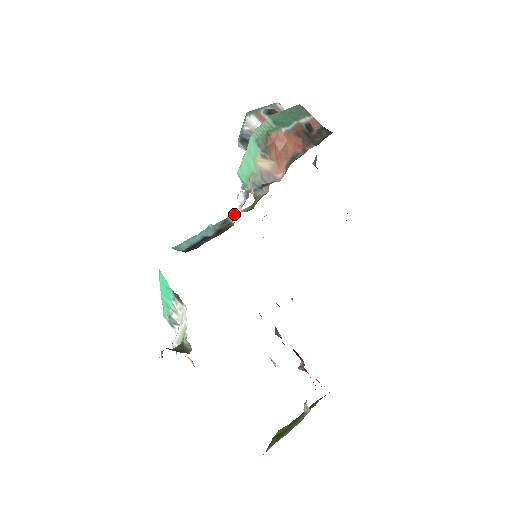
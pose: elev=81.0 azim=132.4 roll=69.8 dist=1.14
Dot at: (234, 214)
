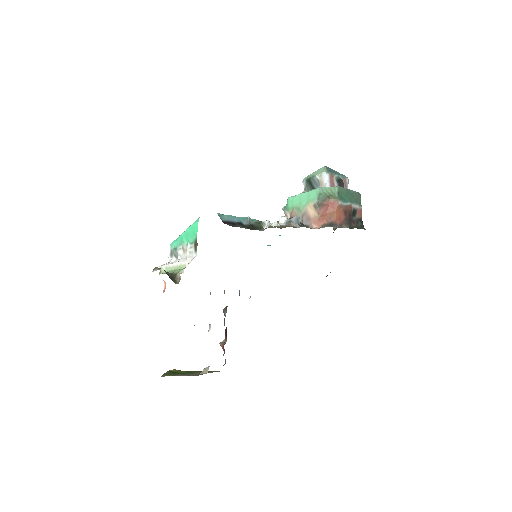
Dot at: (269, 224)
